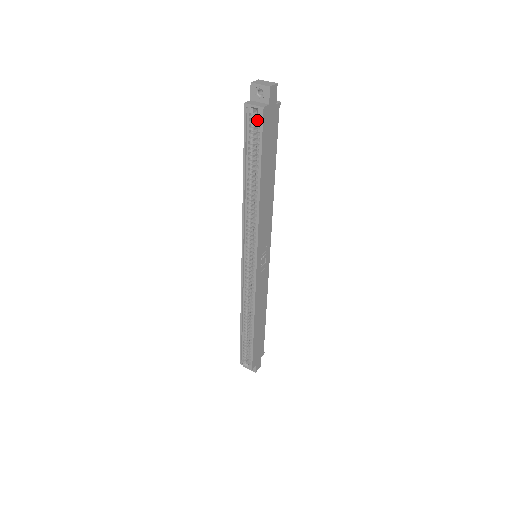
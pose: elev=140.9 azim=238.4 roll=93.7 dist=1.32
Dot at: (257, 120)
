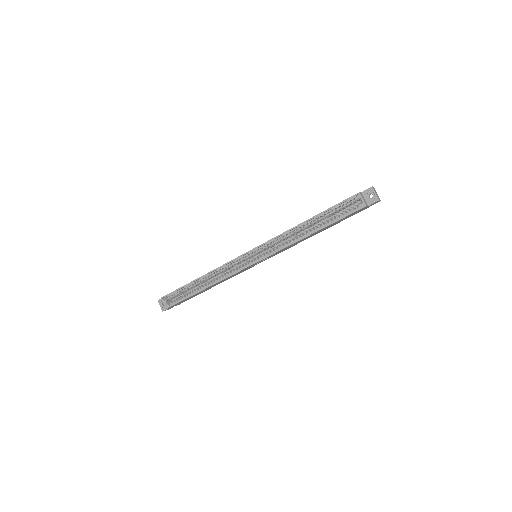
Dot at: (353, 204)
